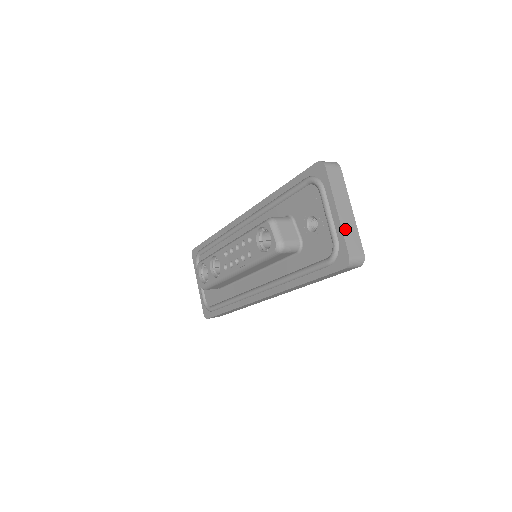
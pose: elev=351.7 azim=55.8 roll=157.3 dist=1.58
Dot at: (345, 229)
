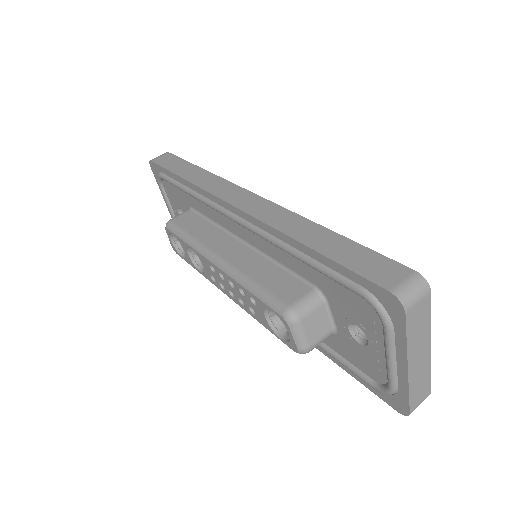
Dot at: (413, 384)
